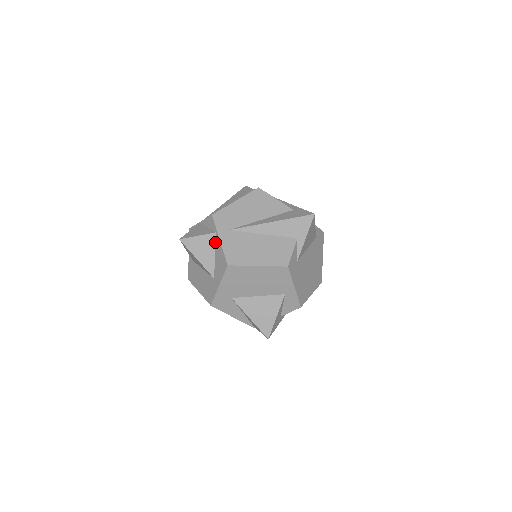
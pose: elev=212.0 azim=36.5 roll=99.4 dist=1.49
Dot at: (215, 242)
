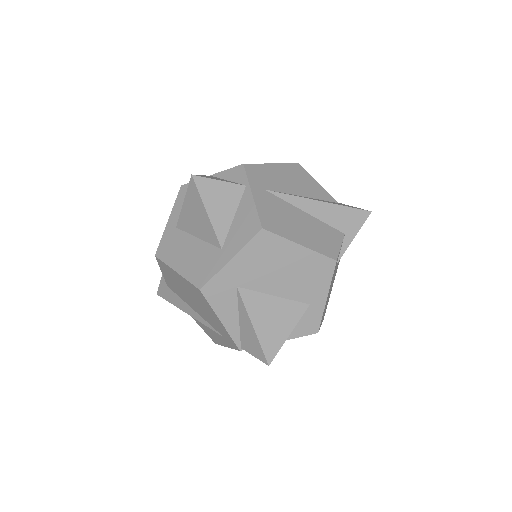
Dot at: (240, 198)
